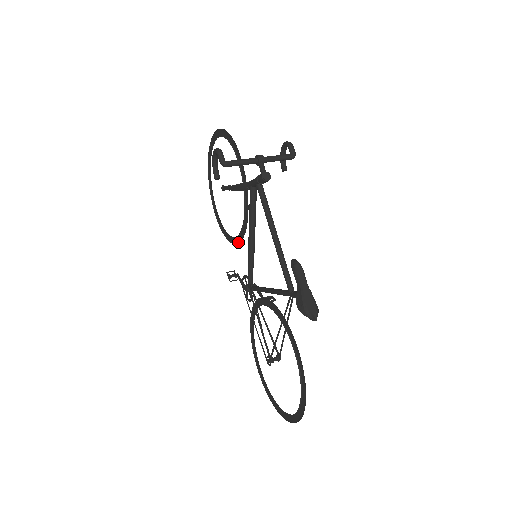
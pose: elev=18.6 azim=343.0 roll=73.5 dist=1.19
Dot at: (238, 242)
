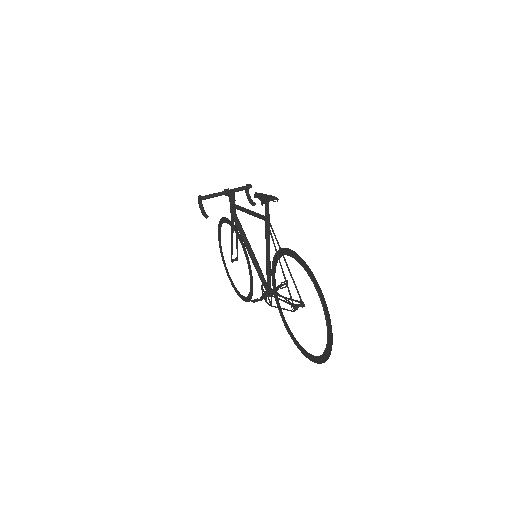
Dot at: (252, 280)
